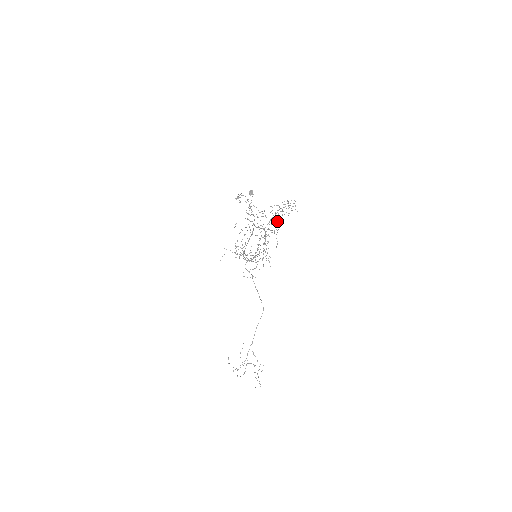
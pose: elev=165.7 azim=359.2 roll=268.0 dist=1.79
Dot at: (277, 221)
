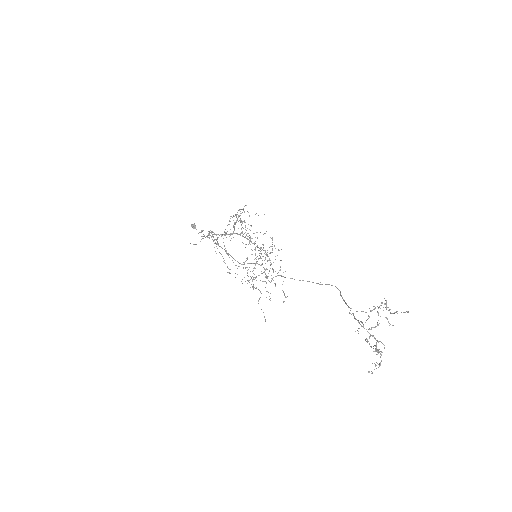
Dot at: occluded
